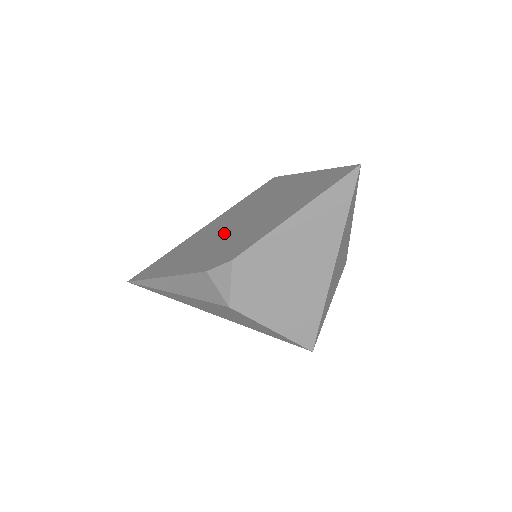
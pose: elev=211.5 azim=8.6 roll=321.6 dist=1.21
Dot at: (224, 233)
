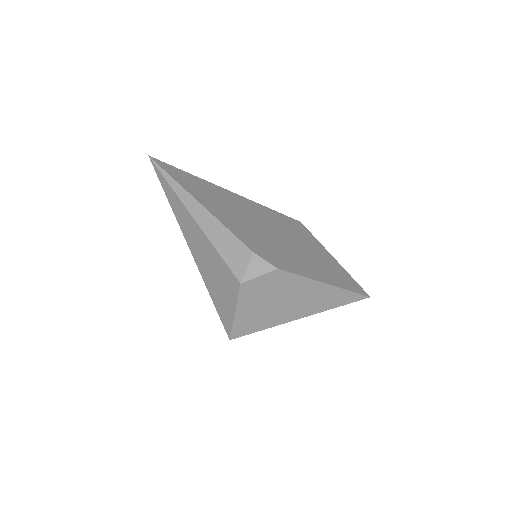
Dot at: (263, 229)
